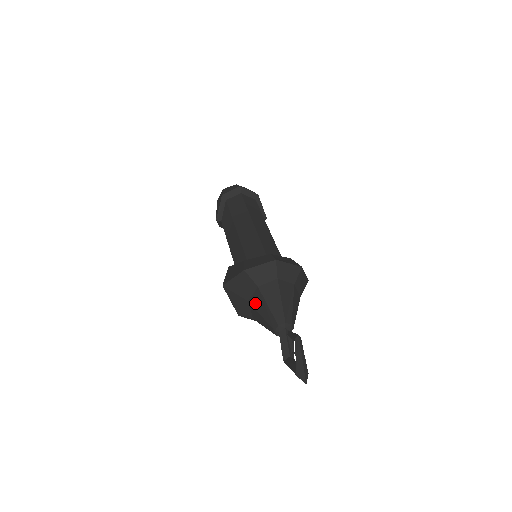
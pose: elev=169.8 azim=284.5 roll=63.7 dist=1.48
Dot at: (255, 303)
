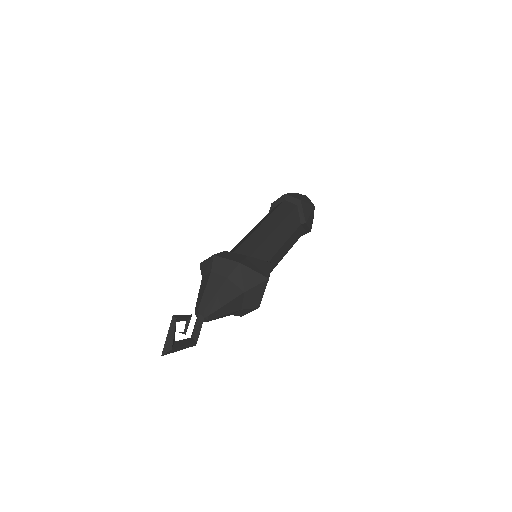
Dot at: occluded
